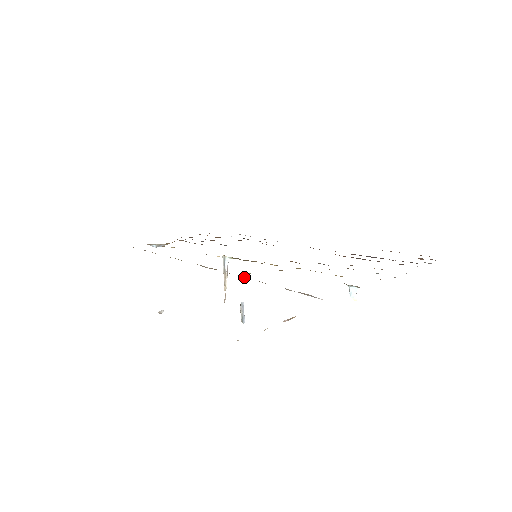
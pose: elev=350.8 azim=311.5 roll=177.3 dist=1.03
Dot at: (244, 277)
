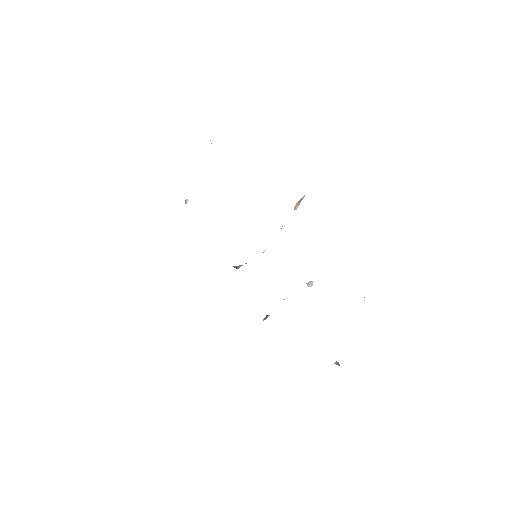
Dot at: occluded
